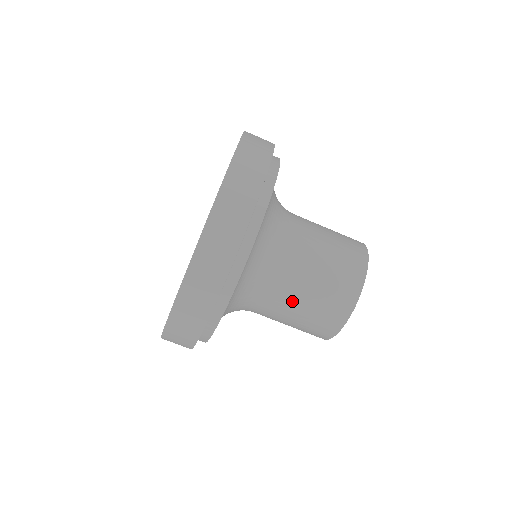
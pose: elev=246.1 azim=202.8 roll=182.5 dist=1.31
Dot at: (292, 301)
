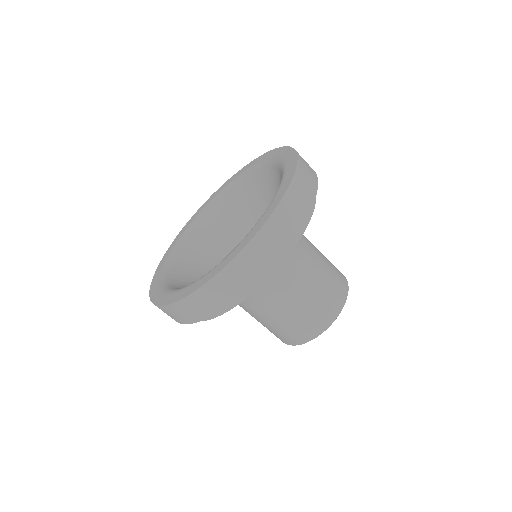
Dot at: (311, 276)
